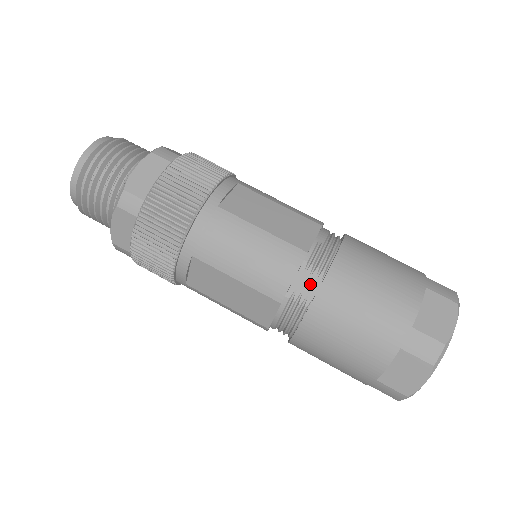
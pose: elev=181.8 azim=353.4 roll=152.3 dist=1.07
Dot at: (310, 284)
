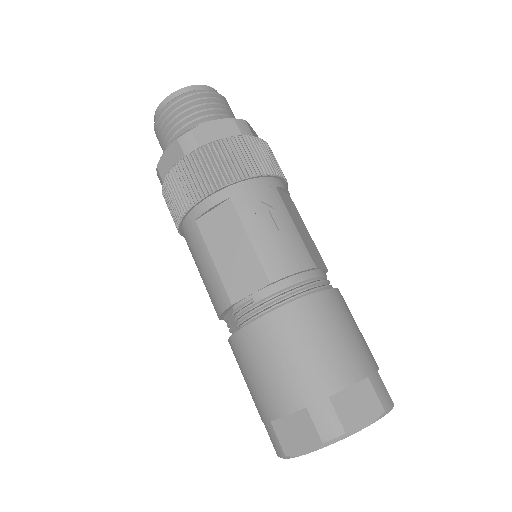
Dot at: (234, 326)
